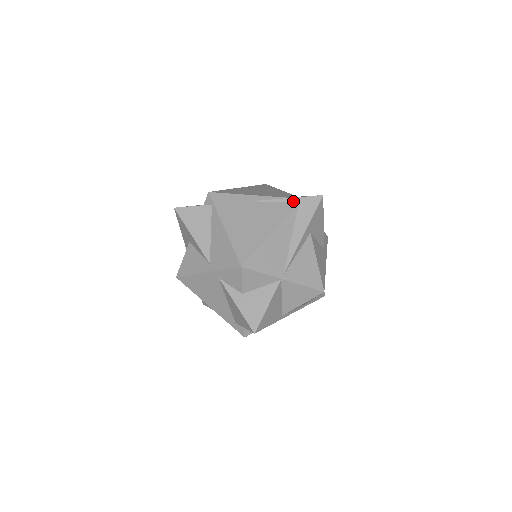
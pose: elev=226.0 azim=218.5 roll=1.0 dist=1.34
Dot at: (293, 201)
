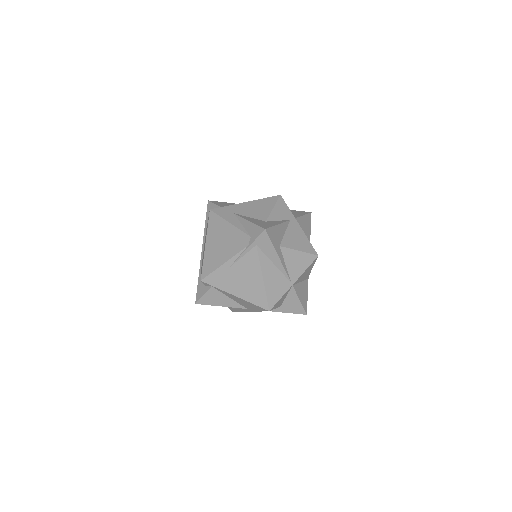
Dot at: (252, 247)
